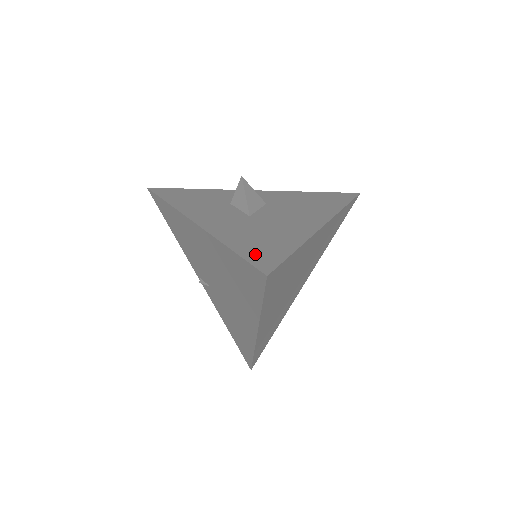
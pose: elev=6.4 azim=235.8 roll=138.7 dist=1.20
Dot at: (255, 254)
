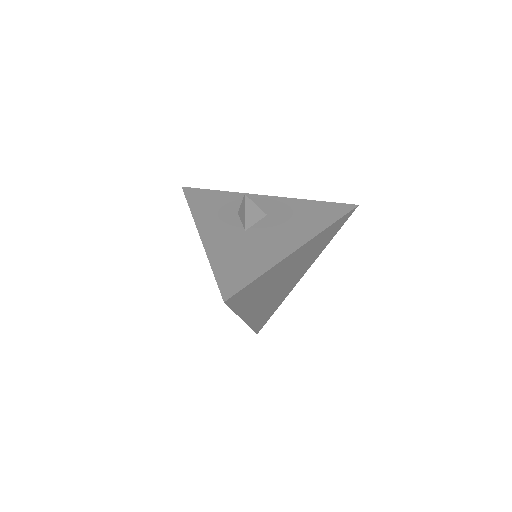
Dot at: (227, 277)
